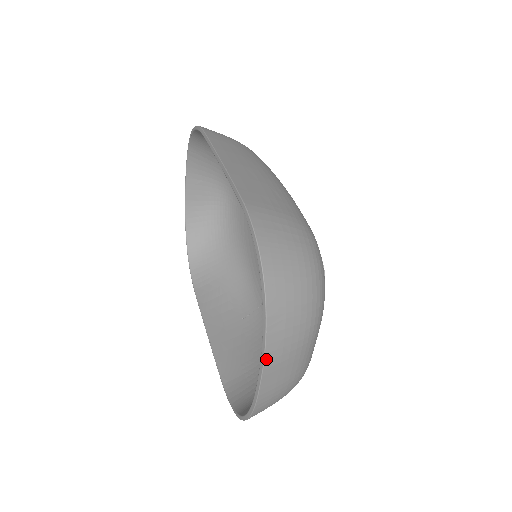
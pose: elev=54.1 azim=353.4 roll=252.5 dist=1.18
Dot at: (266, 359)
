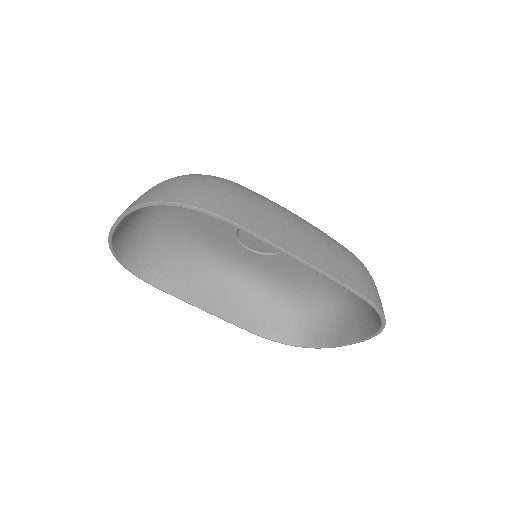
Dot at: (365, 339)
